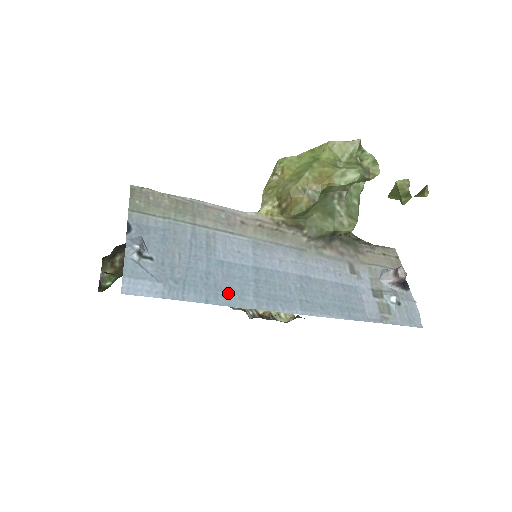
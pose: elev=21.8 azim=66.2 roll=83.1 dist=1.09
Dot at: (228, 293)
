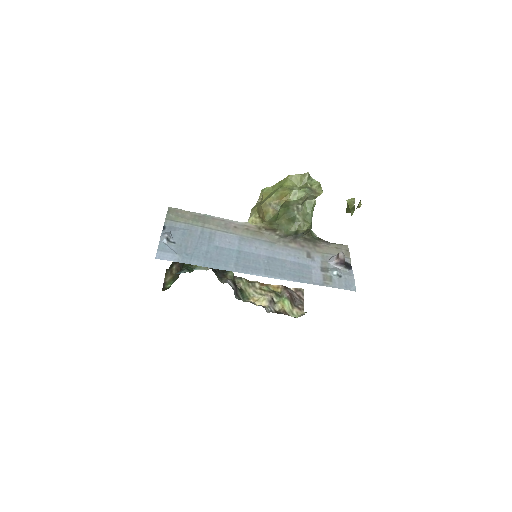
Dot at: (218, 262)
